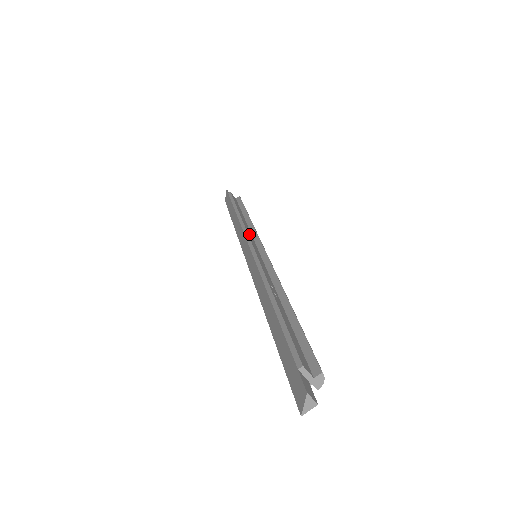
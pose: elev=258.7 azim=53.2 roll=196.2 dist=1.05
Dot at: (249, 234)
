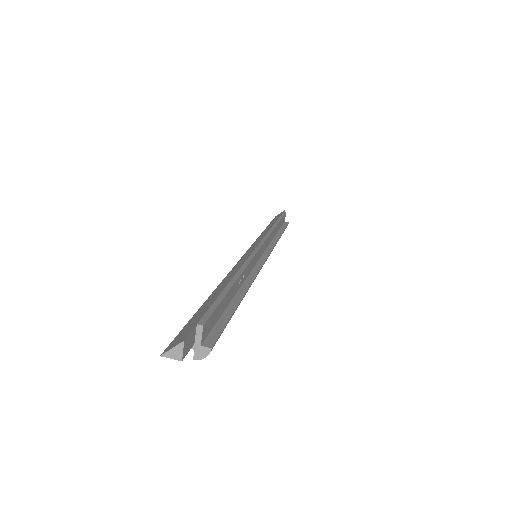
Dot at: (268, 240)
